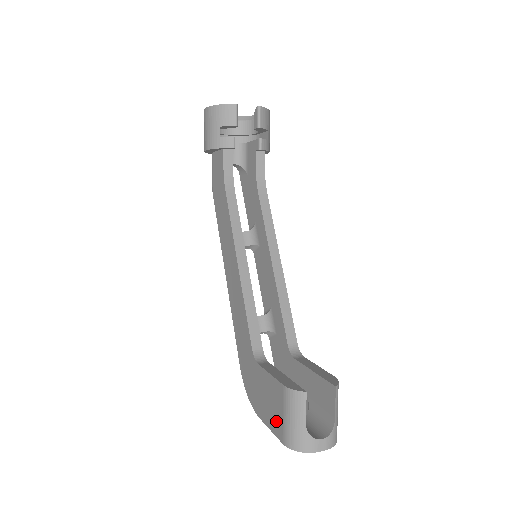
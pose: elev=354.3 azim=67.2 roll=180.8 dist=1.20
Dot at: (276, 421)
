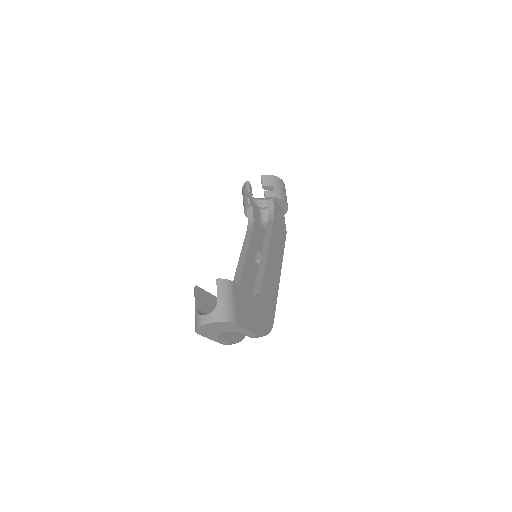
Dot at: occluded
